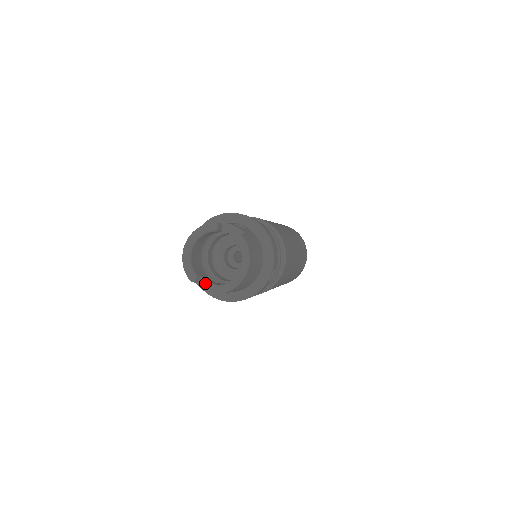
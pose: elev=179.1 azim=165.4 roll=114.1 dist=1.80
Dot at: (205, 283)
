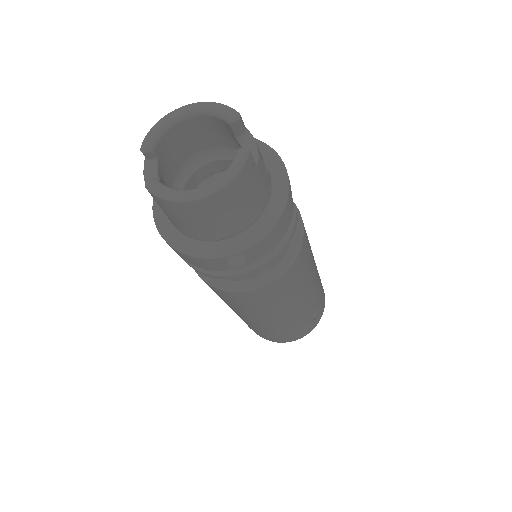
Dot at: (153, 170)
